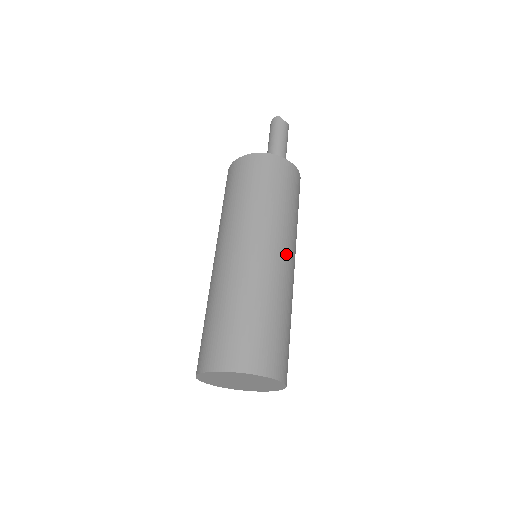
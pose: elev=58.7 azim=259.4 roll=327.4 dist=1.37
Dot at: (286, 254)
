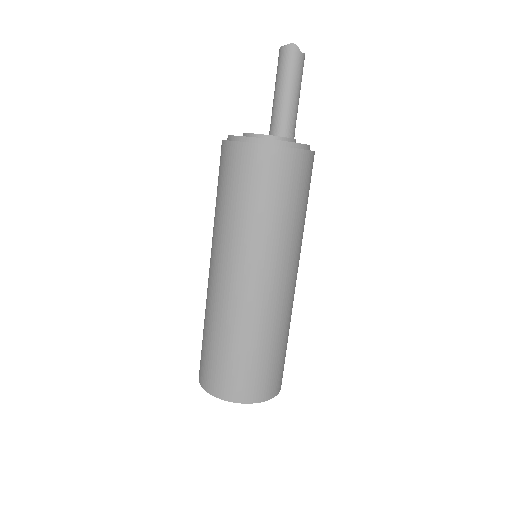
Dot at: (295, 274)
